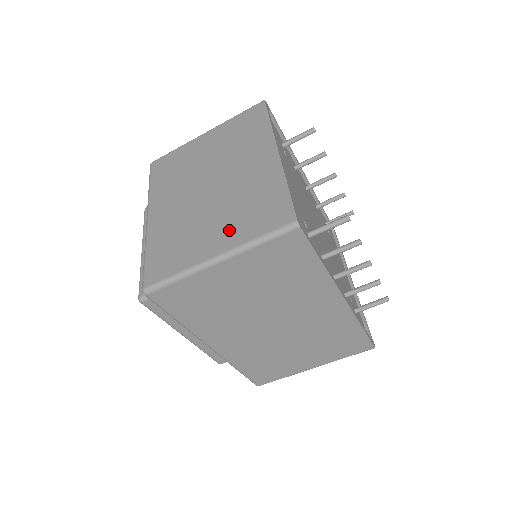
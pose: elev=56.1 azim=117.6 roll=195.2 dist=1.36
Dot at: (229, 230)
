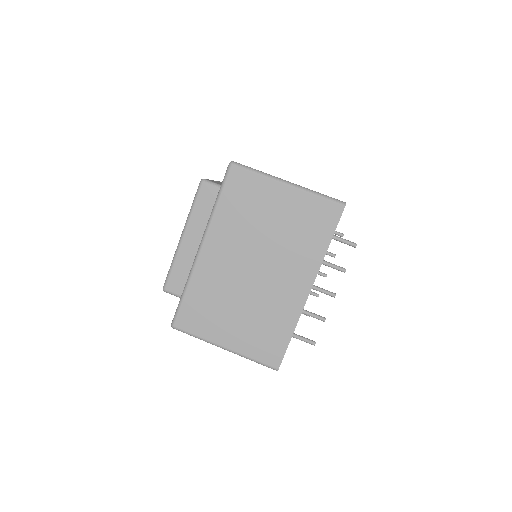
Dot at: occluded
